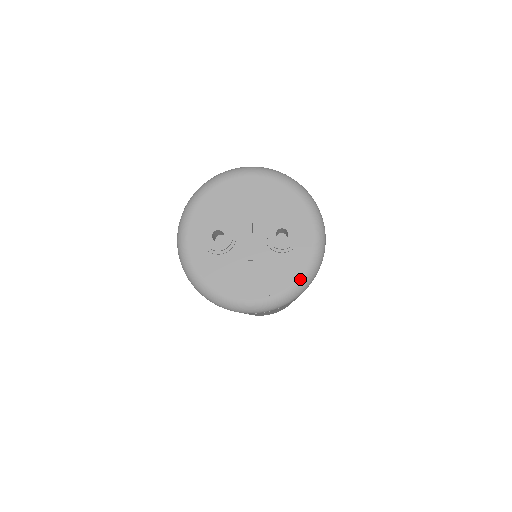
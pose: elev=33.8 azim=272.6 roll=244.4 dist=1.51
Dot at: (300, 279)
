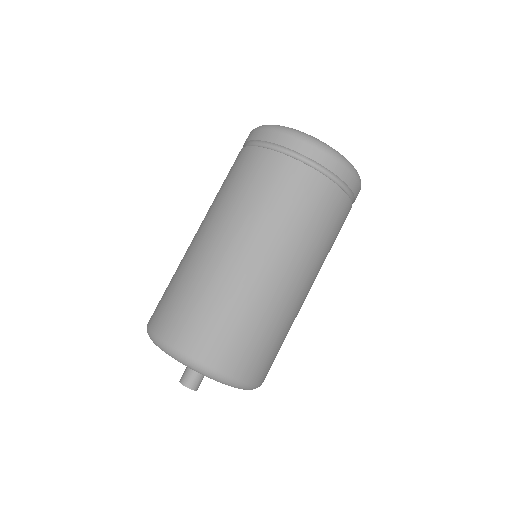
Dot at: occluded
